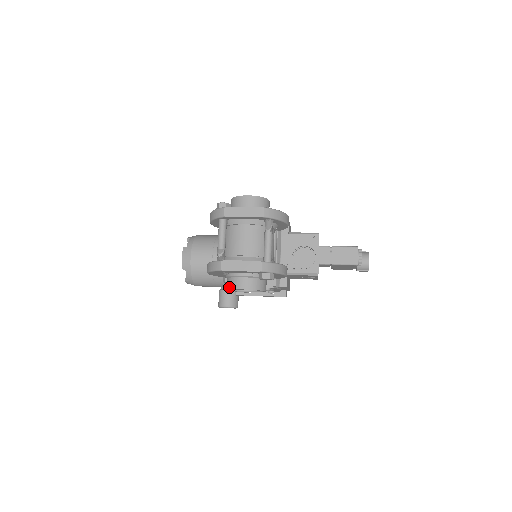
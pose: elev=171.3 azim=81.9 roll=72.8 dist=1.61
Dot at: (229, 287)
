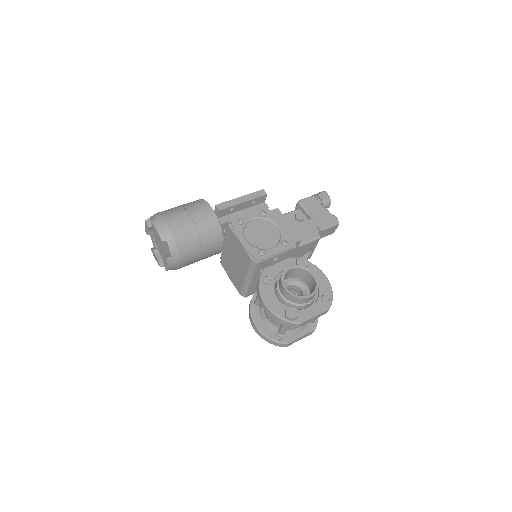
Dot at: occluded
